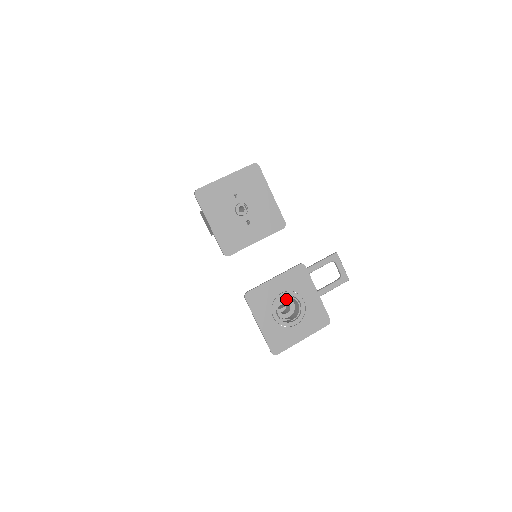
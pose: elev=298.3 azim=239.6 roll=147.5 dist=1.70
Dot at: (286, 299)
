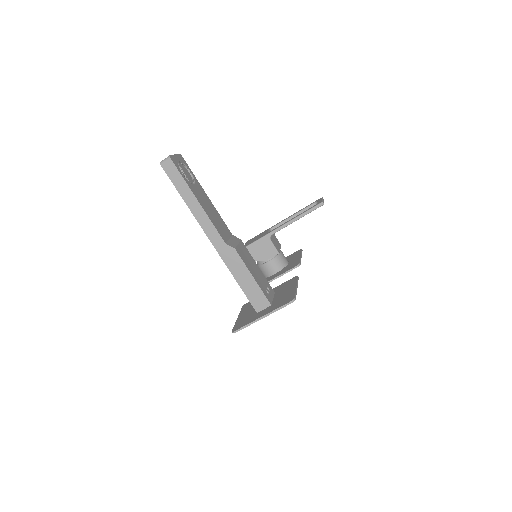
Dot at: occluded
